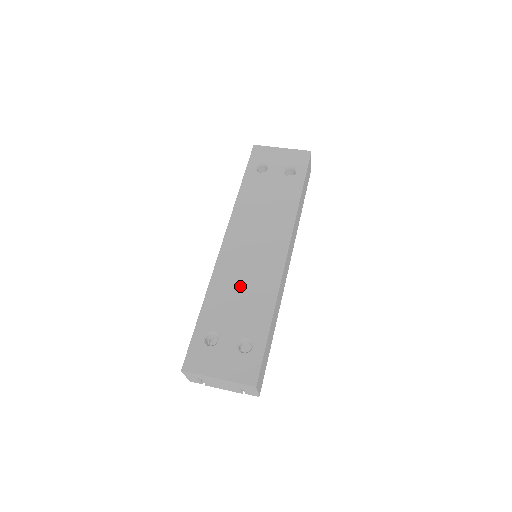
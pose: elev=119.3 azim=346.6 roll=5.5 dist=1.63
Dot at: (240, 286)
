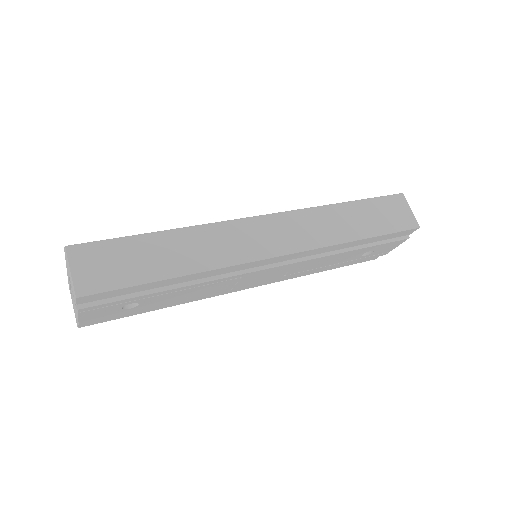
Dot at: occluded
